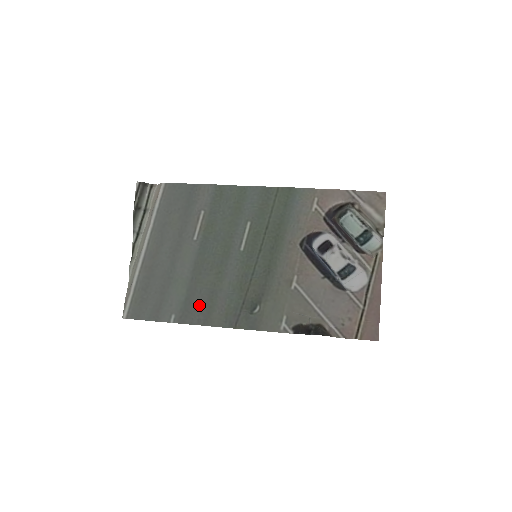
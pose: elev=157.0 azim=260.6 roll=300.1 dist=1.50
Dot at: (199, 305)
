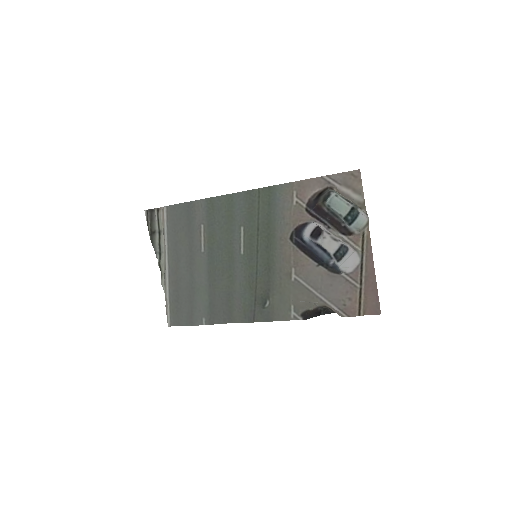
Dot at: (221, 307)
